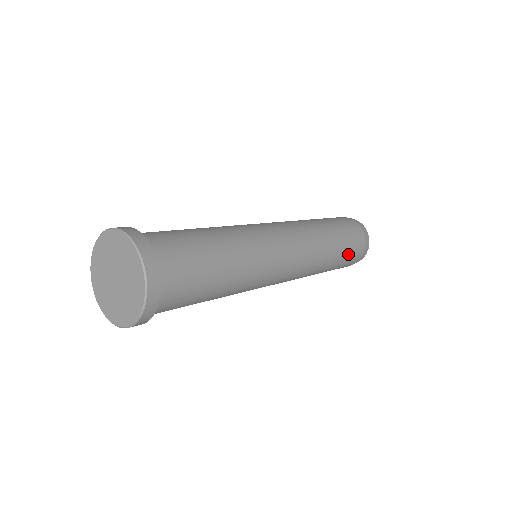
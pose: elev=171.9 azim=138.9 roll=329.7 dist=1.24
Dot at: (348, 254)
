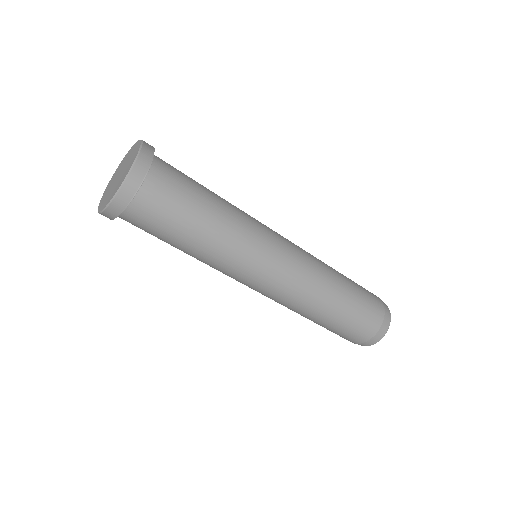
Dot at: (351, 323)
